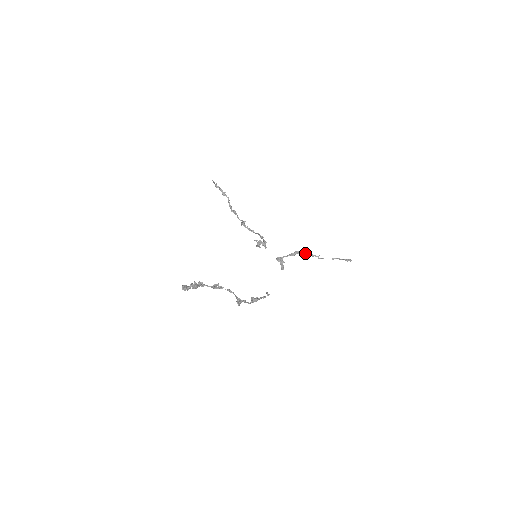
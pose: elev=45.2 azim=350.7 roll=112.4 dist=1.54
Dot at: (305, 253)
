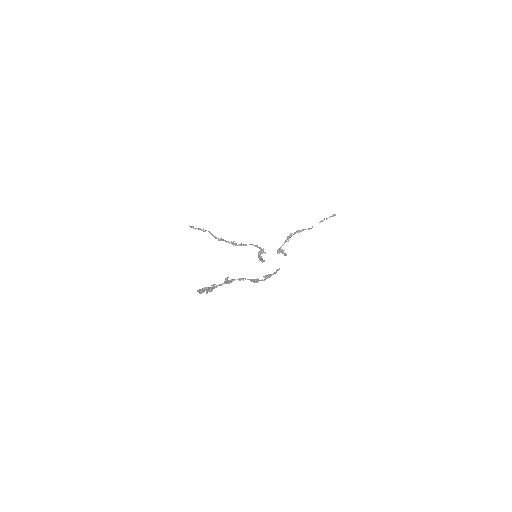
Dot at: occluded
